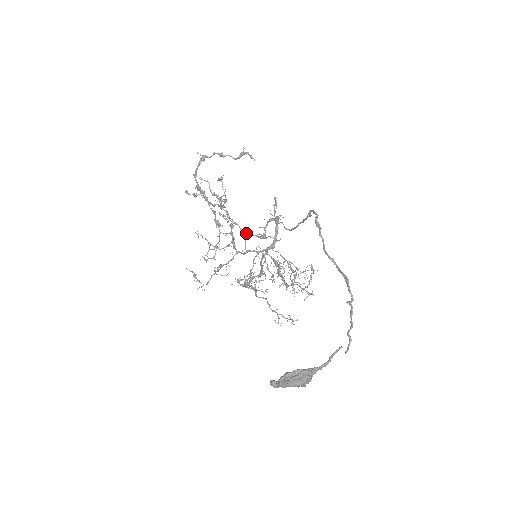
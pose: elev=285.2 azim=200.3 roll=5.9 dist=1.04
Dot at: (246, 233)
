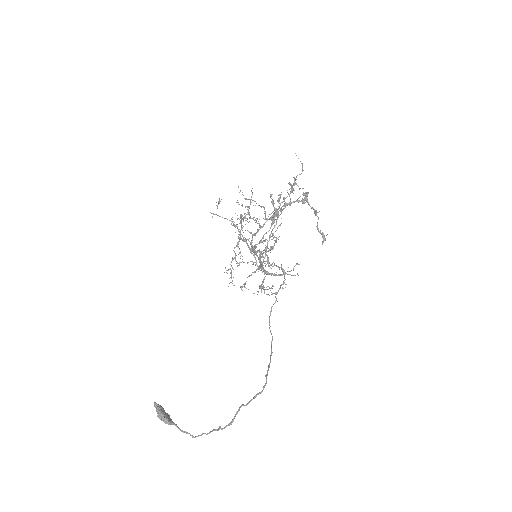
Dot at: occluded
